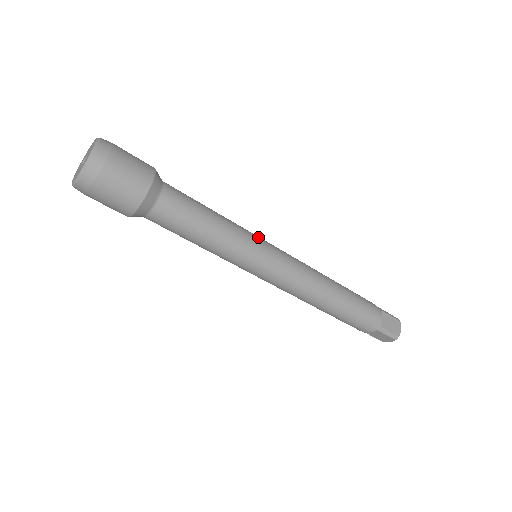
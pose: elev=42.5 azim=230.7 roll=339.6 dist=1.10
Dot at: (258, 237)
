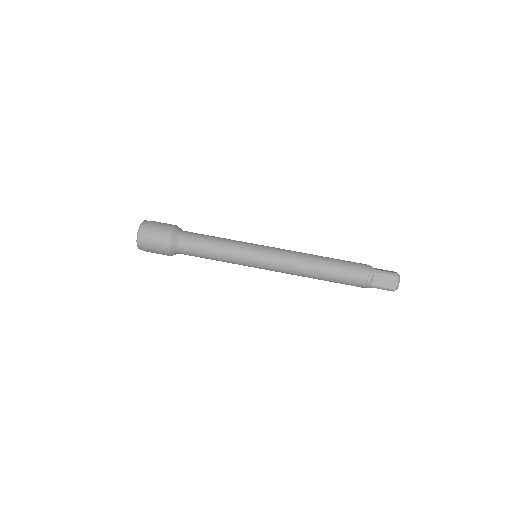
Dot at: occluded
